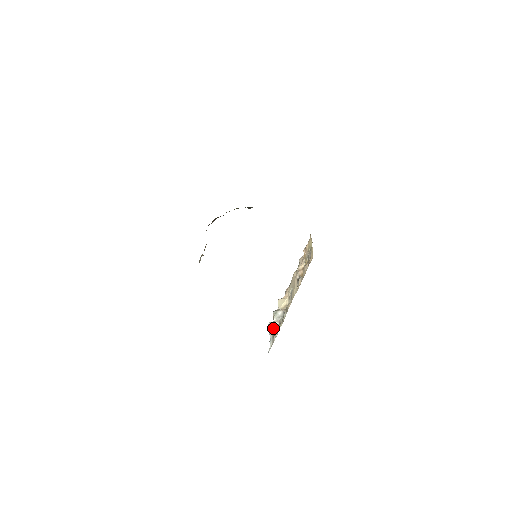
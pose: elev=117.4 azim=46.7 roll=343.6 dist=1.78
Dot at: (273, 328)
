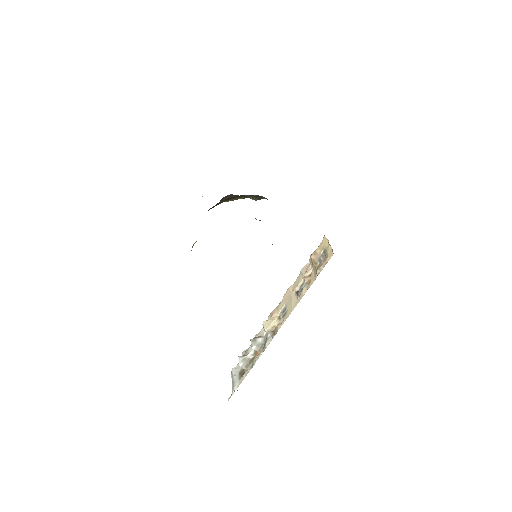
Dot at: (246, 362)
